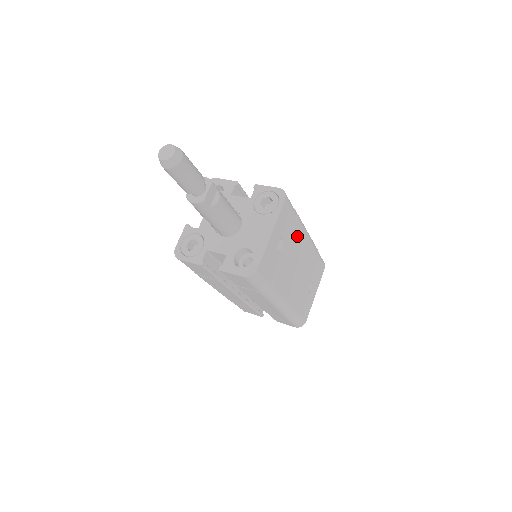
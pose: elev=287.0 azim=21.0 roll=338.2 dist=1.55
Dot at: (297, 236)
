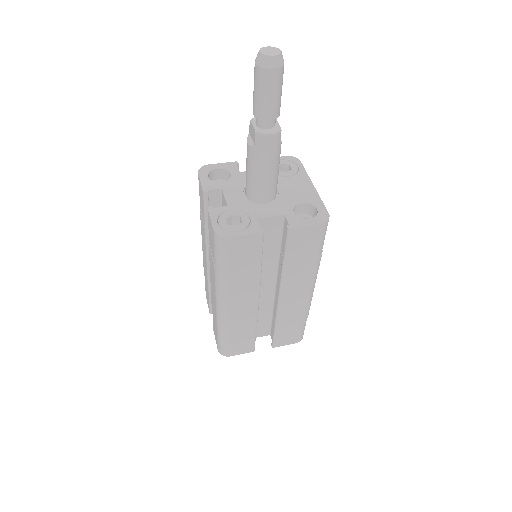
Dot at: occluded
